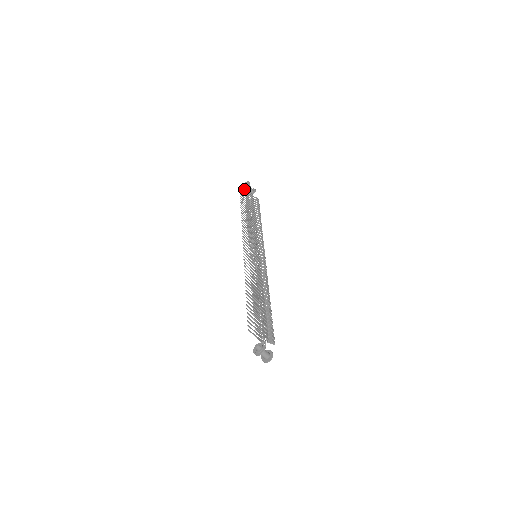
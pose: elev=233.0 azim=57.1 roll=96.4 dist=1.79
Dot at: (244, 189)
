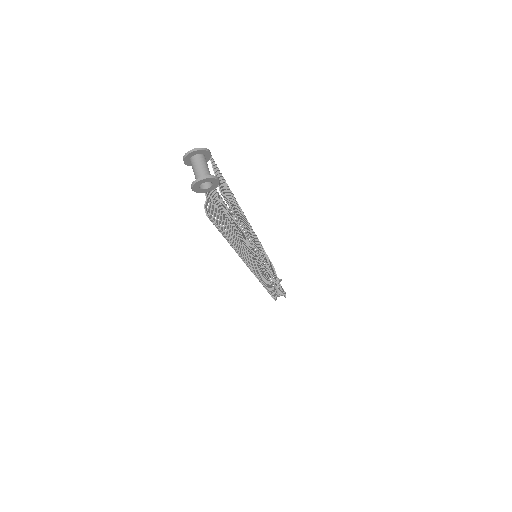
Dot at: occluded
